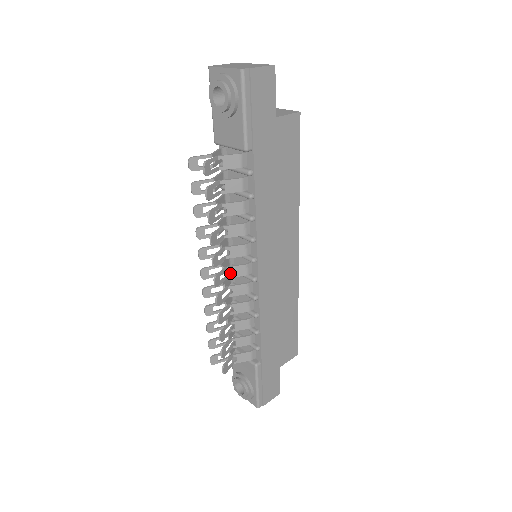
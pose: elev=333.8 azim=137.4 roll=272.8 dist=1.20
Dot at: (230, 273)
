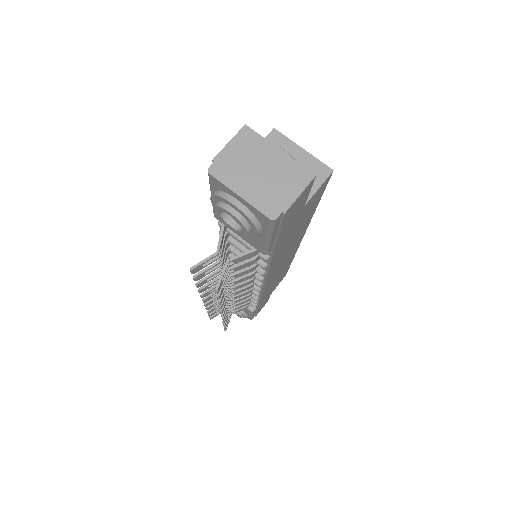
Dot at: occluded
